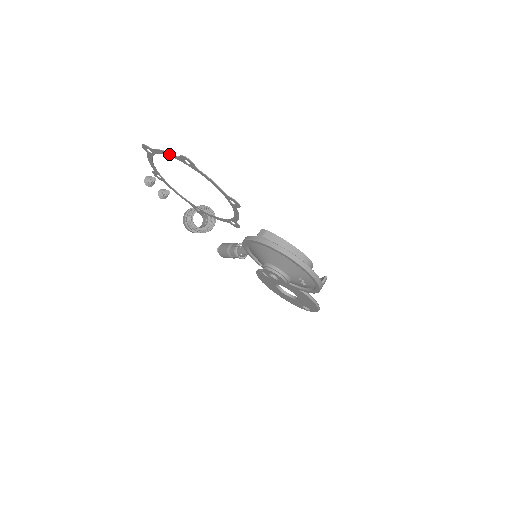
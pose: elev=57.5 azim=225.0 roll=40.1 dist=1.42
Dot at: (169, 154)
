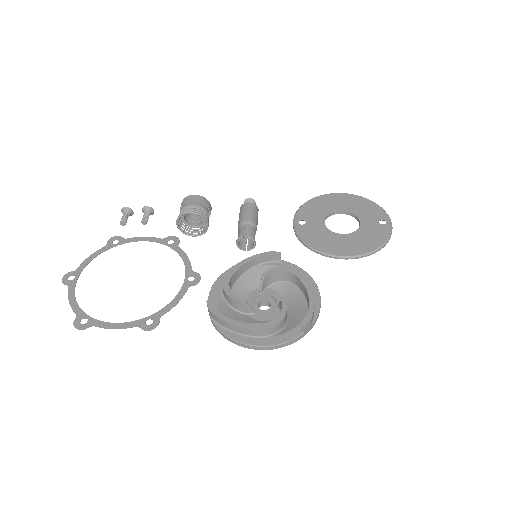
Dot at: (74, 306)
